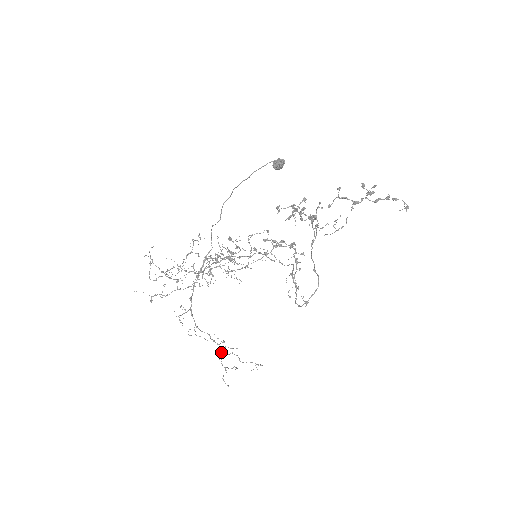
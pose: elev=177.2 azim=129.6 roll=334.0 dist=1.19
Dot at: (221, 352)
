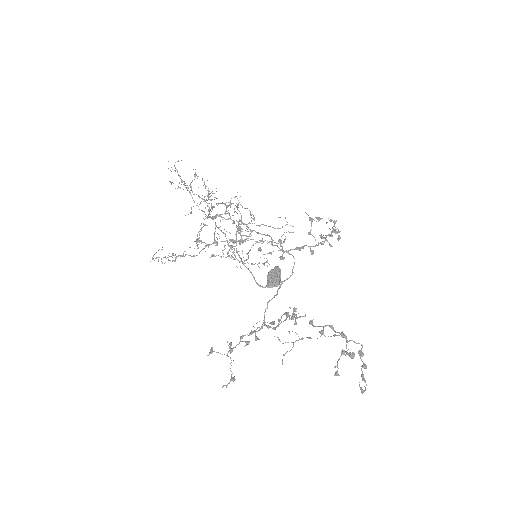
Dot at: occluded
